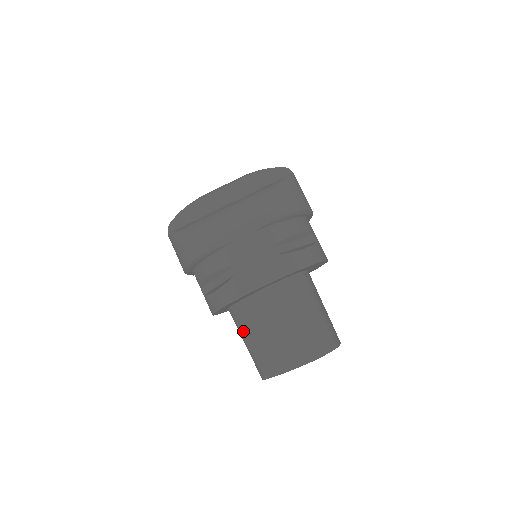
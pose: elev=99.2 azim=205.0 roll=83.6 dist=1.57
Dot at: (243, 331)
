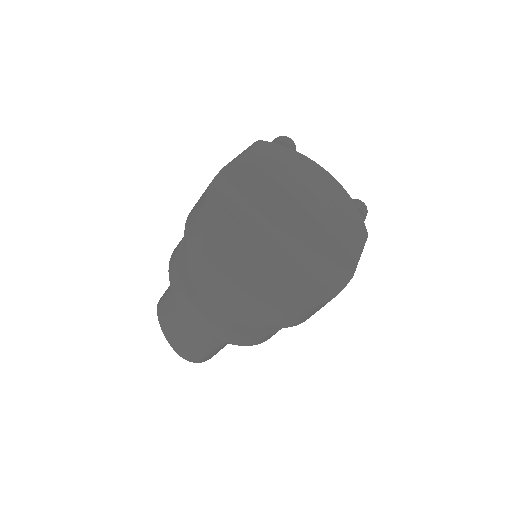
Dot at: occluded
